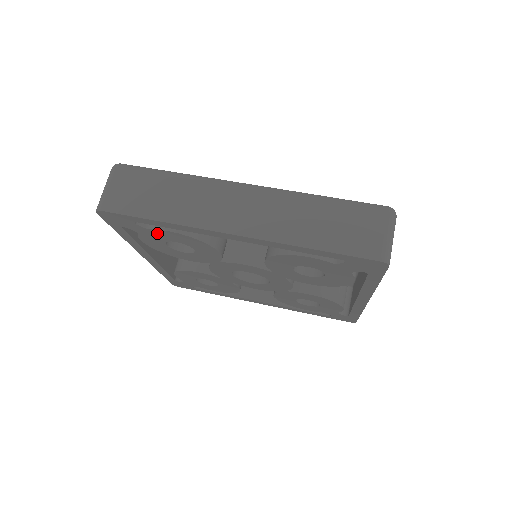
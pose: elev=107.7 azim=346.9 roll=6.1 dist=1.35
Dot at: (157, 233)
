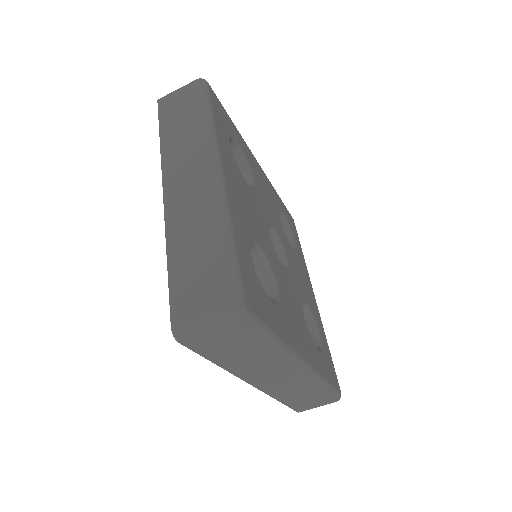
Dot at: occluded
